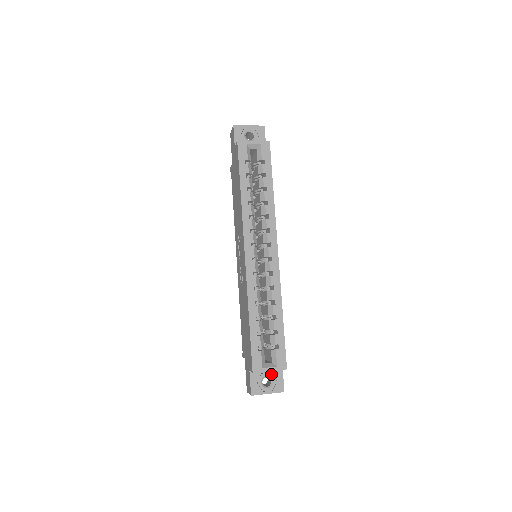
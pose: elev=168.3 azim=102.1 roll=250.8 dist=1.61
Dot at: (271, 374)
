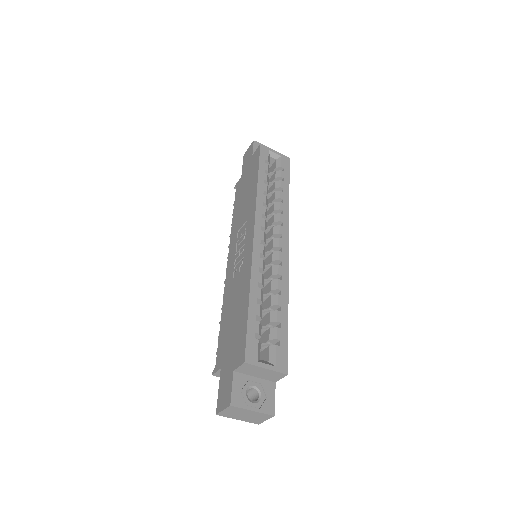
Dot at: (260, 386)
